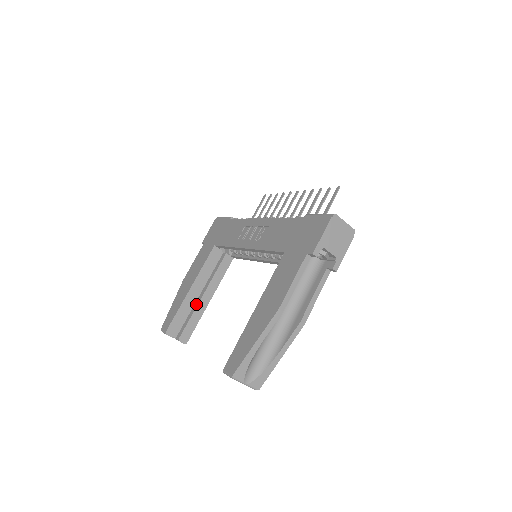
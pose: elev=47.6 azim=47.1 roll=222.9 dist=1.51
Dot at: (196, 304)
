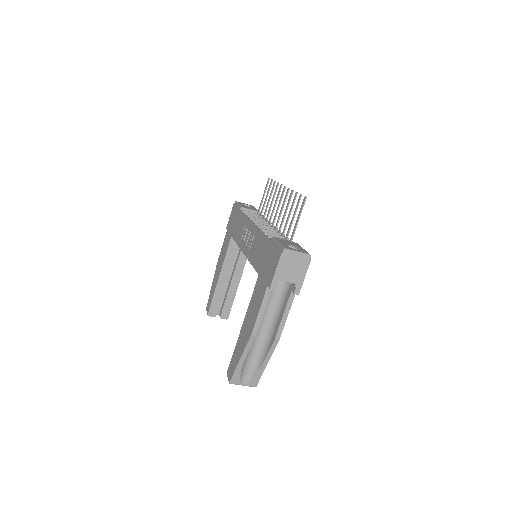
Dot at: (228, 287)
